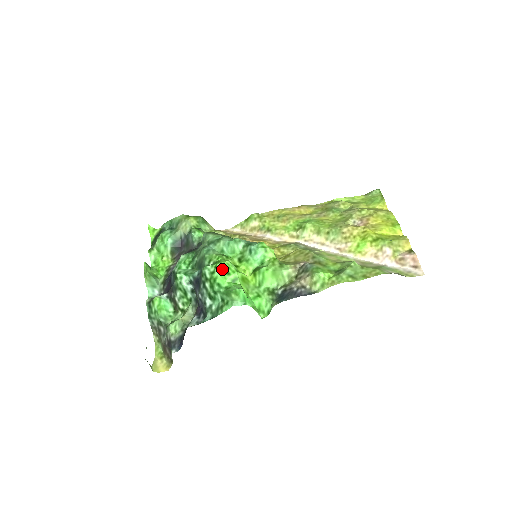
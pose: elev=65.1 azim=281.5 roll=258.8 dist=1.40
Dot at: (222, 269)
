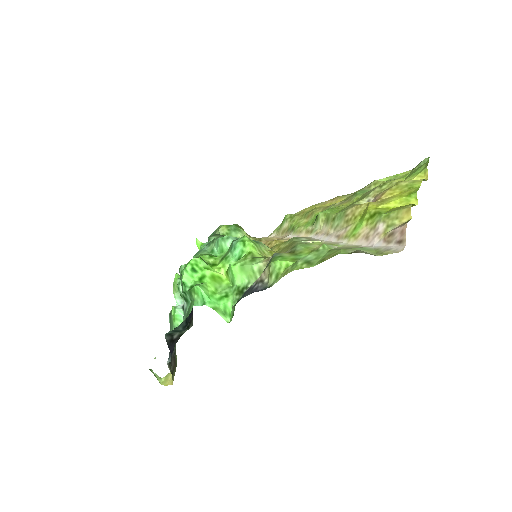
Dot at: (189, 266)
